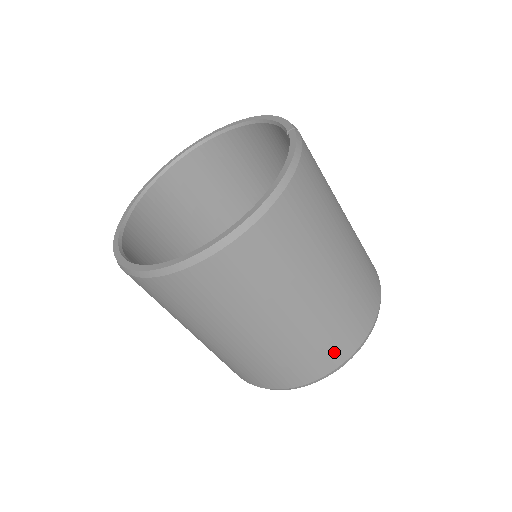
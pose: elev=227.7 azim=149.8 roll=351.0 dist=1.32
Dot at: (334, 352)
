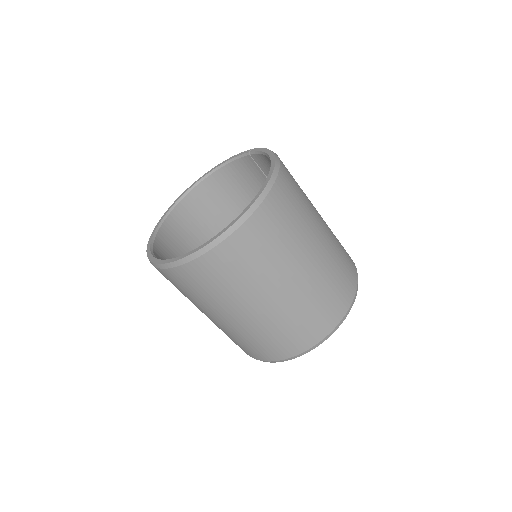
Dot at: (348, 280)
